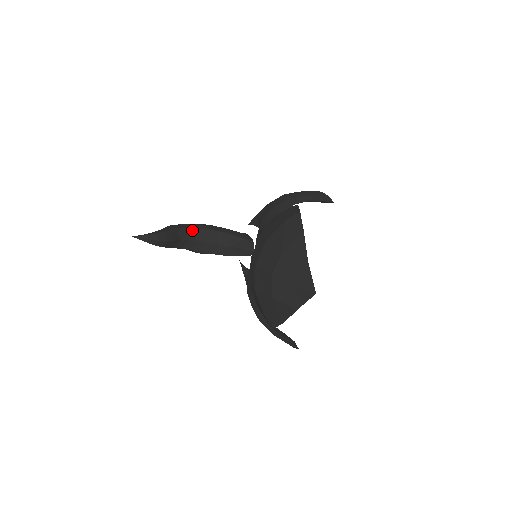
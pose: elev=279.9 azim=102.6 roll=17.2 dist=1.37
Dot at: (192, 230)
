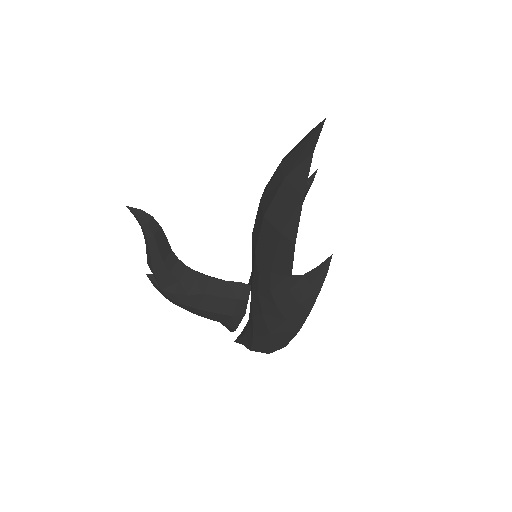
Dot at: occluded
